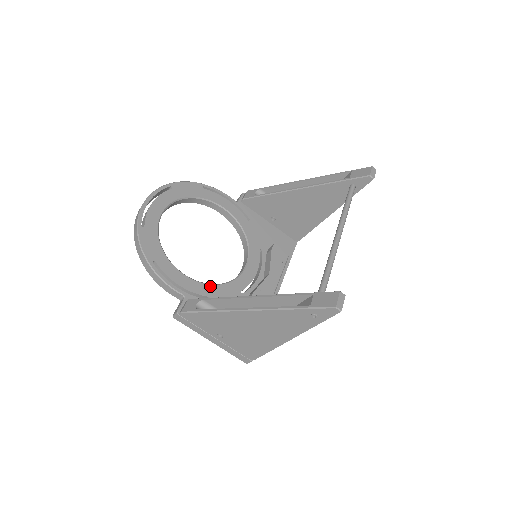
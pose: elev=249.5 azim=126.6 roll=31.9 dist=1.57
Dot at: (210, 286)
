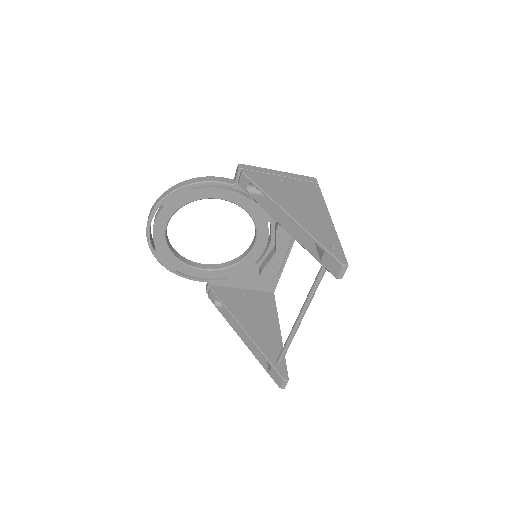
Dot at: (226, 270)
